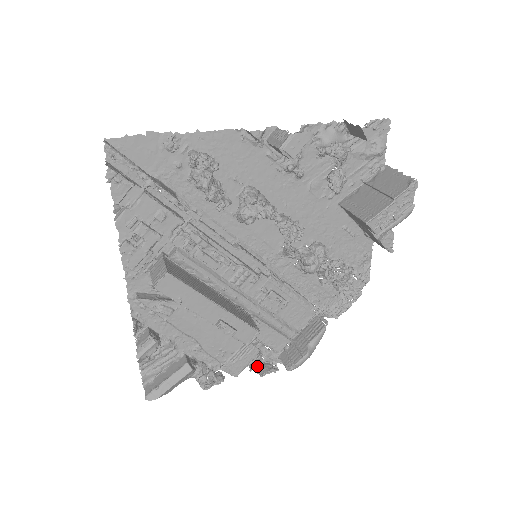
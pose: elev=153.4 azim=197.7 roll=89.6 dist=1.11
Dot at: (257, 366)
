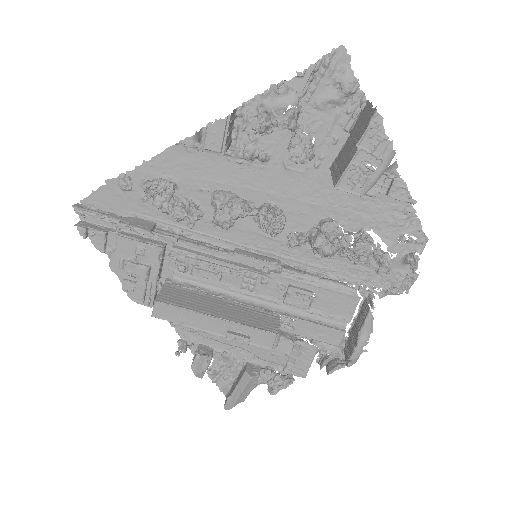
Dot at: (326, 363)
